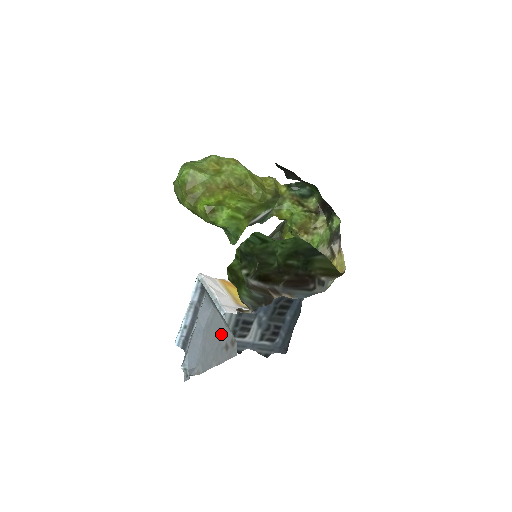
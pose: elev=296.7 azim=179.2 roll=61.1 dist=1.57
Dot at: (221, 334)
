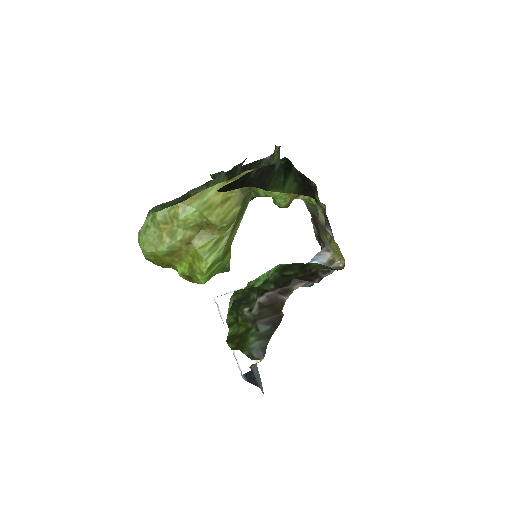
Dot at: occluded
